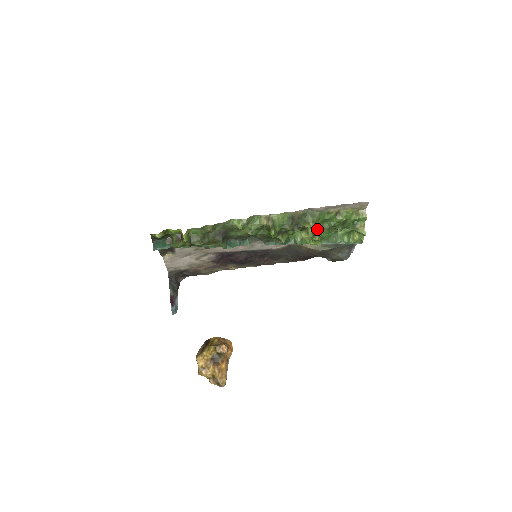
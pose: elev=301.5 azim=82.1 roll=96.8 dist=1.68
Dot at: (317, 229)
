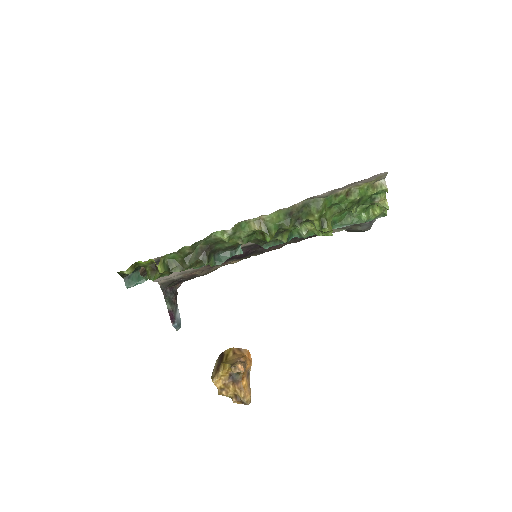
Dot at: (325, 218)
